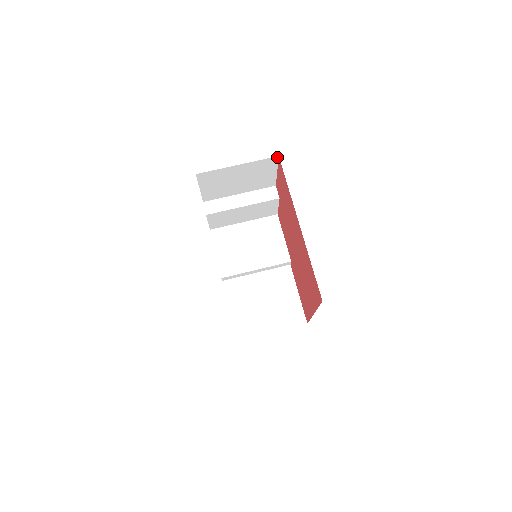
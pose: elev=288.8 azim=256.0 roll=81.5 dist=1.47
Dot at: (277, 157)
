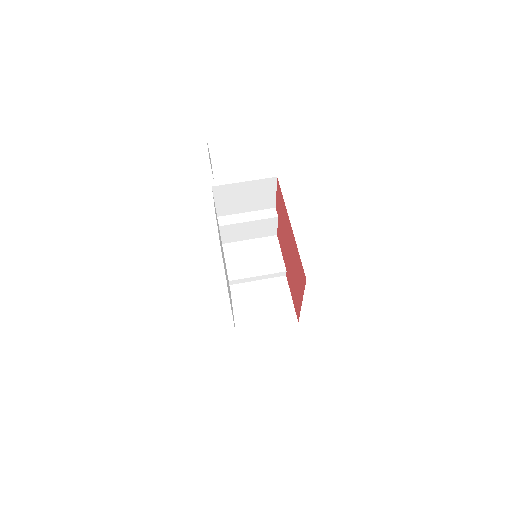
Dot at: (276, 178)
